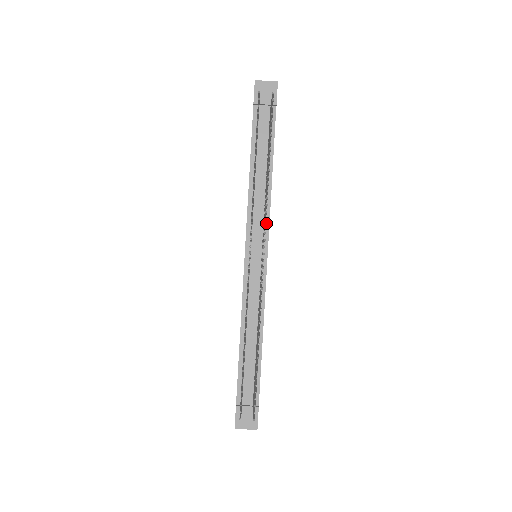
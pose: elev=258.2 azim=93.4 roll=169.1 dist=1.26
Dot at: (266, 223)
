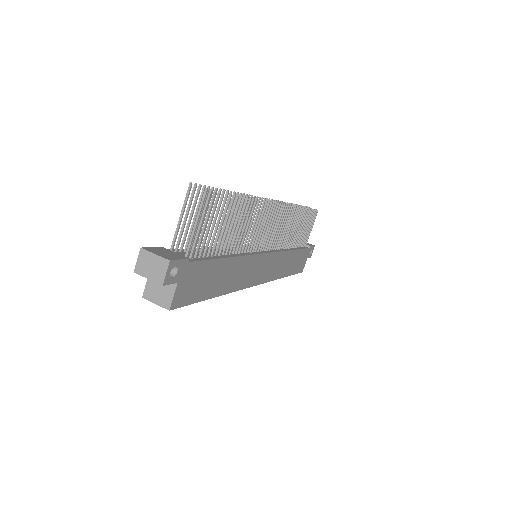
Dot at: (277, 250)
